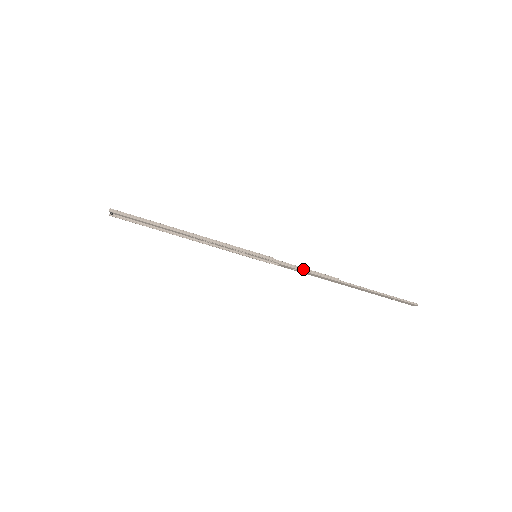
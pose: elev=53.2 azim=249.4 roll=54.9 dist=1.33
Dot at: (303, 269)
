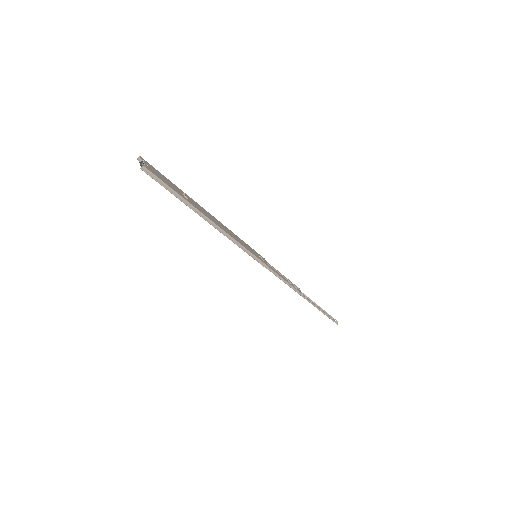
Dot at: (284, 281)
